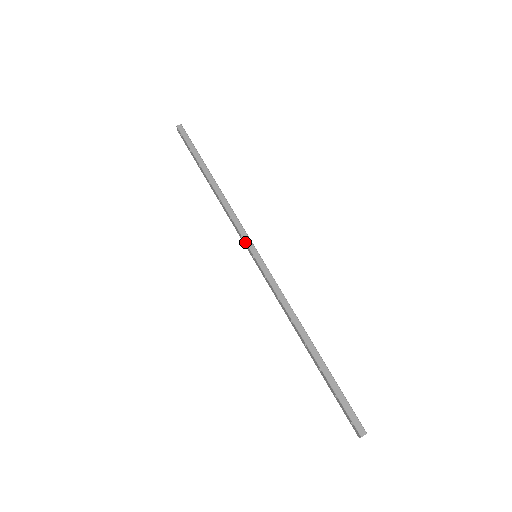
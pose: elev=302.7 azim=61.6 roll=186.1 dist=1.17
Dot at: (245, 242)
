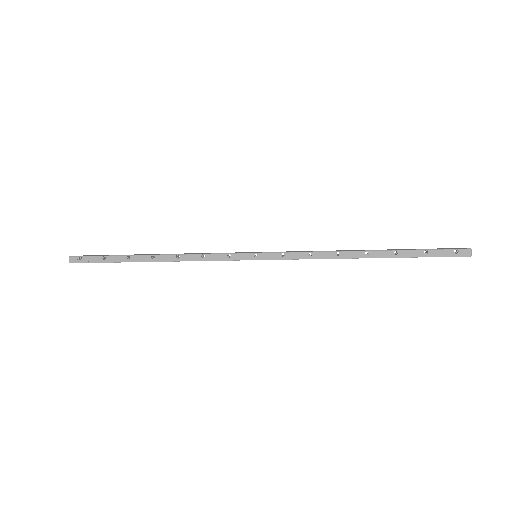
Dot at: (237, 253)
